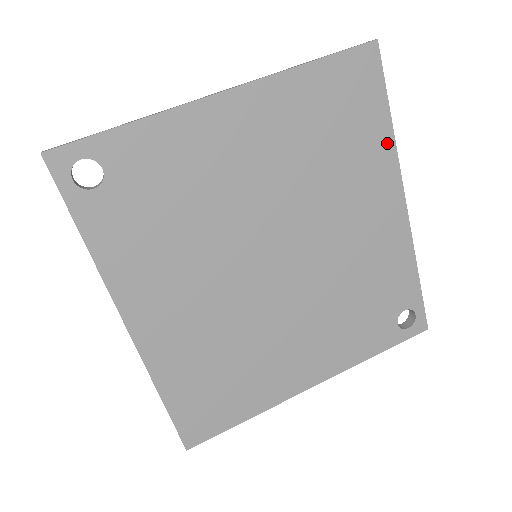
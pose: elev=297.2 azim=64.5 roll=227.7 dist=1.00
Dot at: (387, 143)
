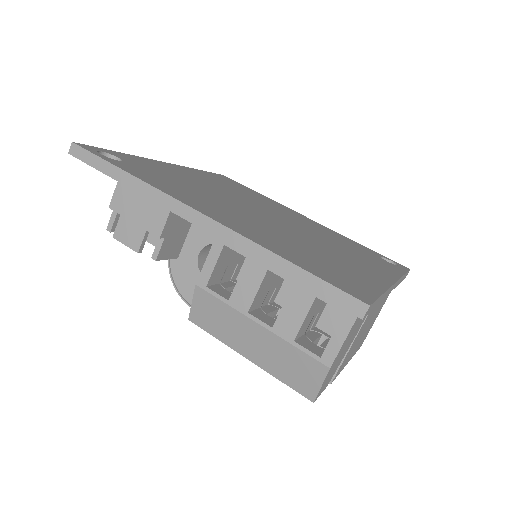
Dot at: (268, 199)
